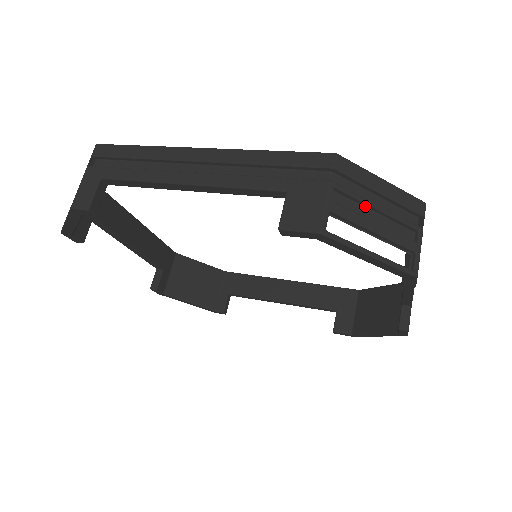
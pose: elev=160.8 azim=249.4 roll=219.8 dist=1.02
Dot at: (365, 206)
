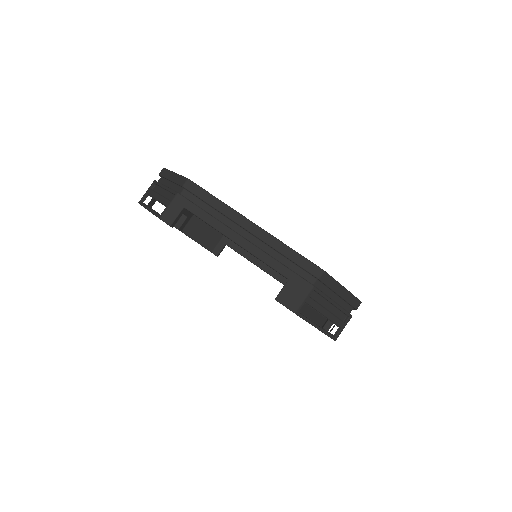
Dot at: (326, 300)
